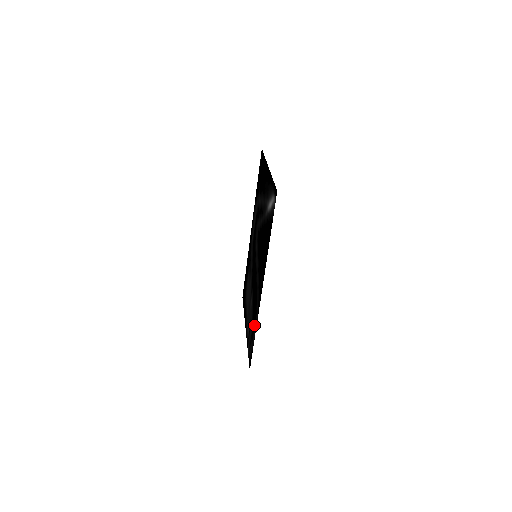
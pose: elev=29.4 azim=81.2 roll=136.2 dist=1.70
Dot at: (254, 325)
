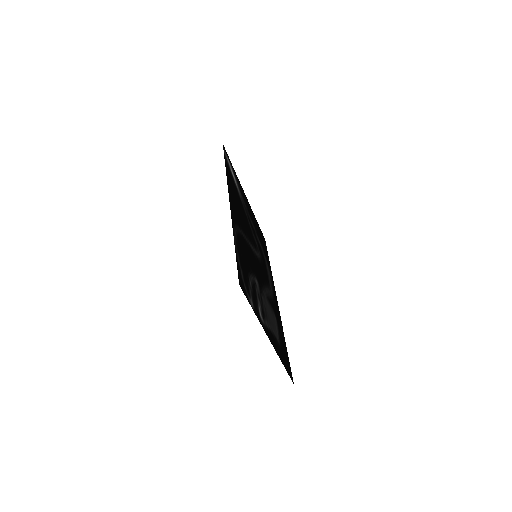
Dot at: (239, 250)
